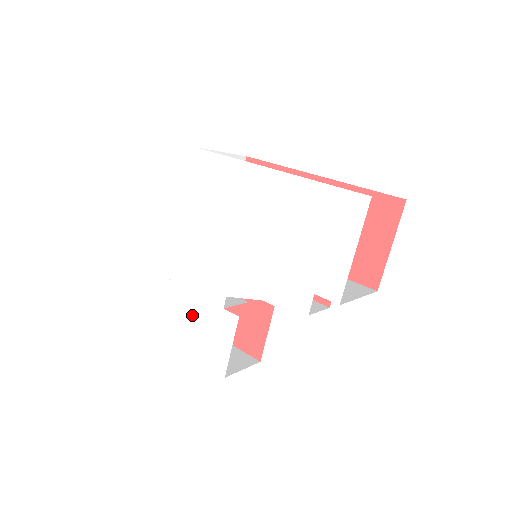
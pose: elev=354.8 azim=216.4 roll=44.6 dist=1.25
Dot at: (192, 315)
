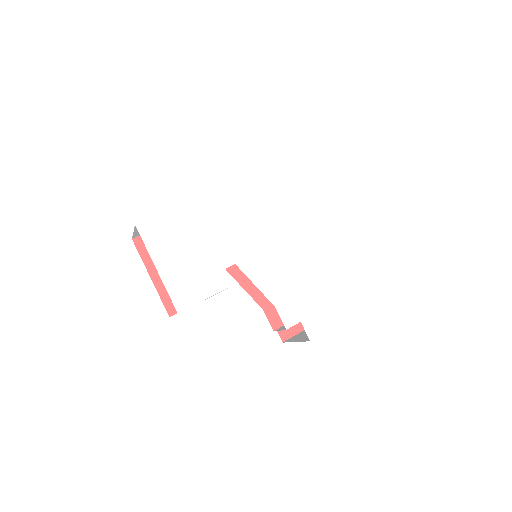
Dot at: (191, 246)
